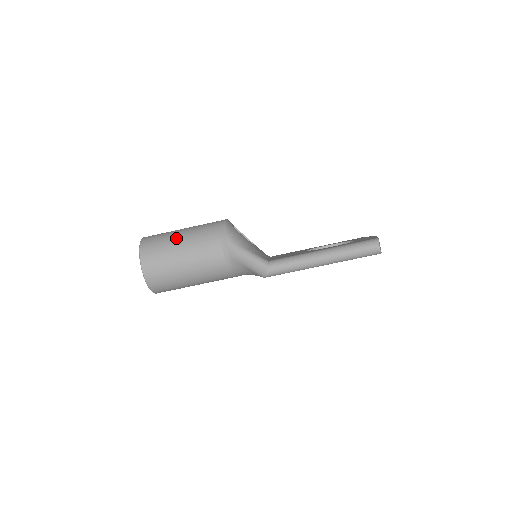
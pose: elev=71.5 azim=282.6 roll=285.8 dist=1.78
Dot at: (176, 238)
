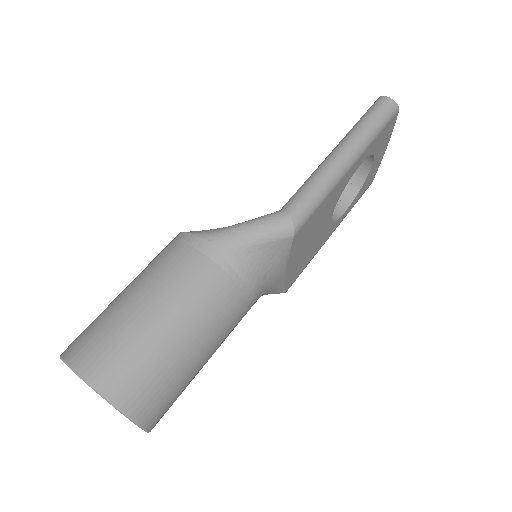
Dot at: (117, 299)
